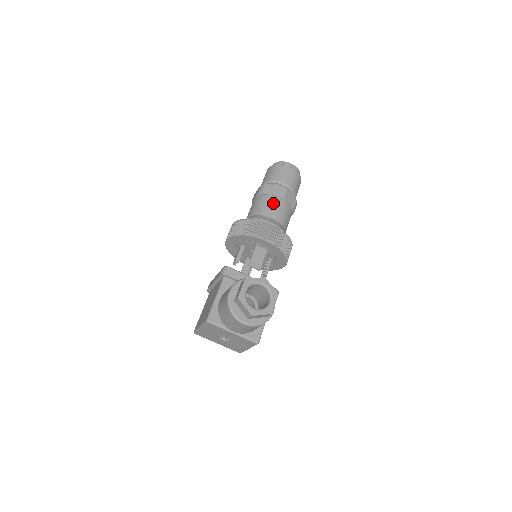
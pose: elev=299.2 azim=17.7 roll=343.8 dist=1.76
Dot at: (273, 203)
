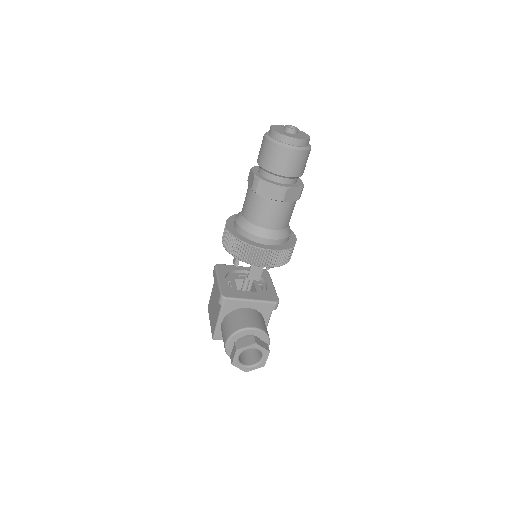
Dot at: (270, 210)
